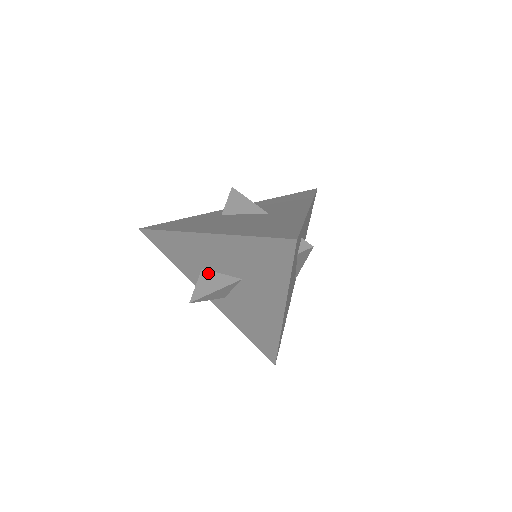
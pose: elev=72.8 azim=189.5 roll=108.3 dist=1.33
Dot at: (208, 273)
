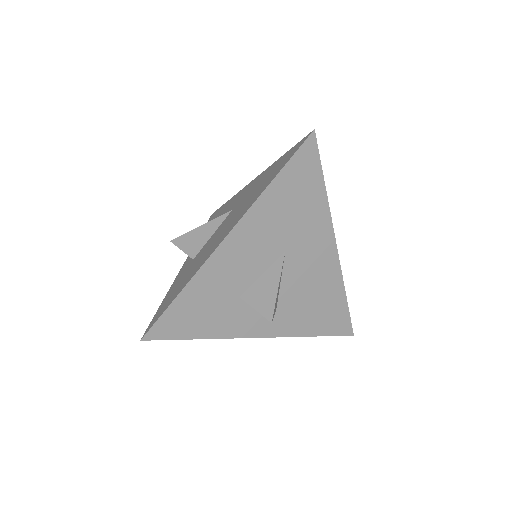
Dot at: (251, 290)
